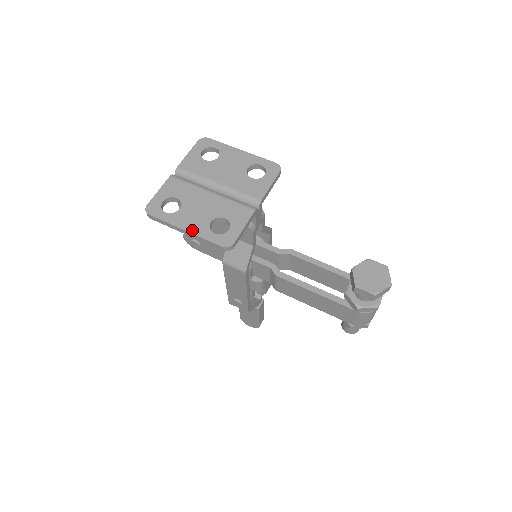
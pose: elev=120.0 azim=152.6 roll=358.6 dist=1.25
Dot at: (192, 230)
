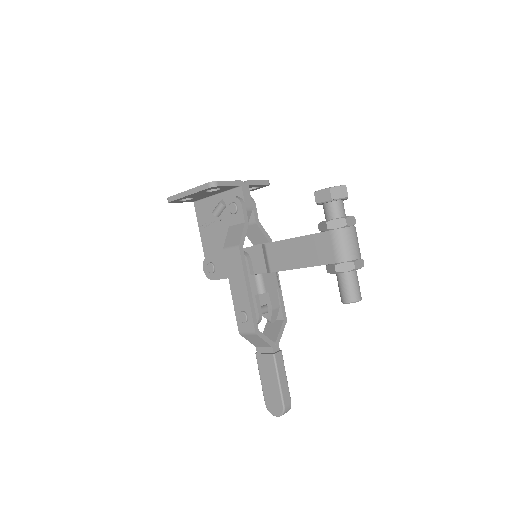
Dot at: (192, 189)
